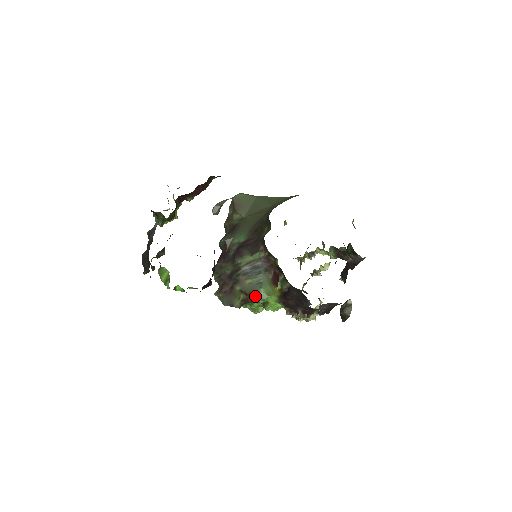
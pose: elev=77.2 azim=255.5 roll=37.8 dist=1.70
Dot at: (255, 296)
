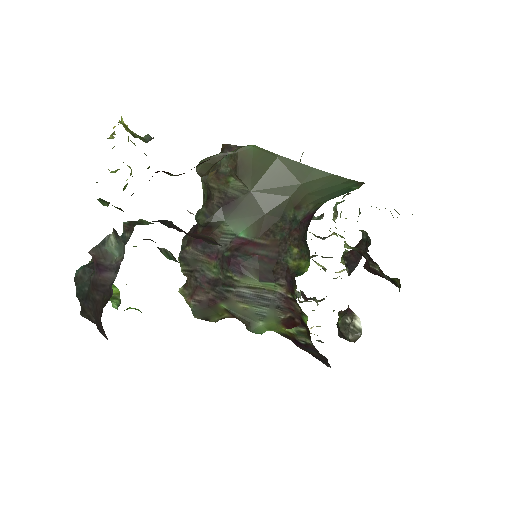
Dot at: (249, 327)
